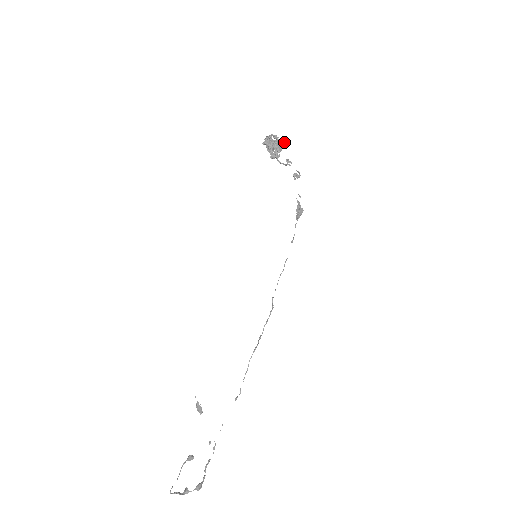
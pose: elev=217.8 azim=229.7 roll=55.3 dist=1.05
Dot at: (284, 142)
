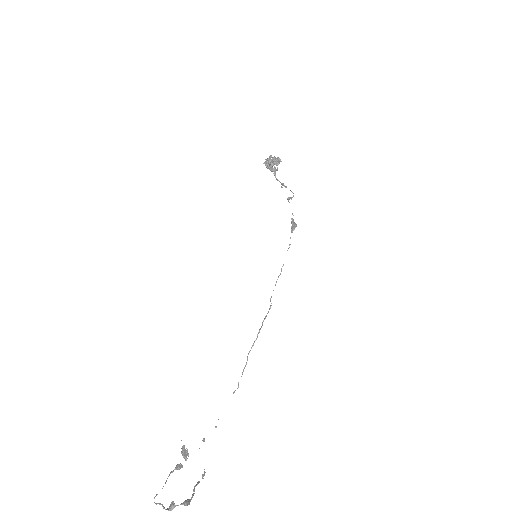
Dot at: (281, 161)
